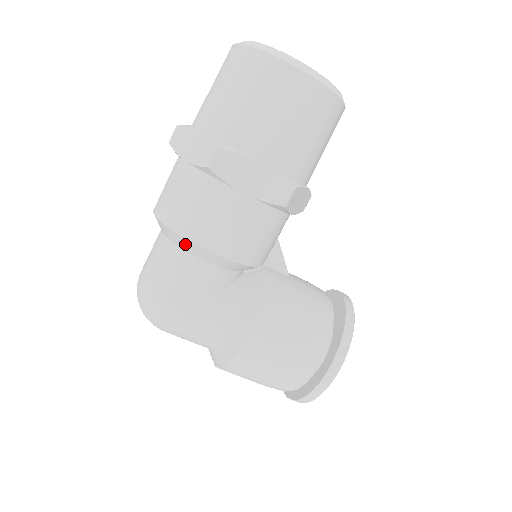
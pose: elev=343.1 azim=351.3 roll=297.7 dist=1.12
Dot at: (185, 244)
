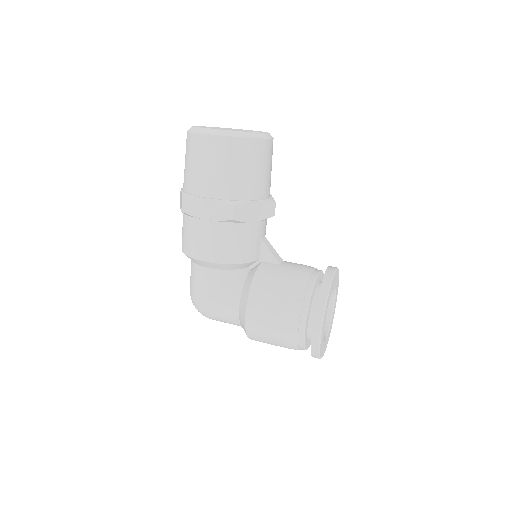
Dot at: (193, 260)
